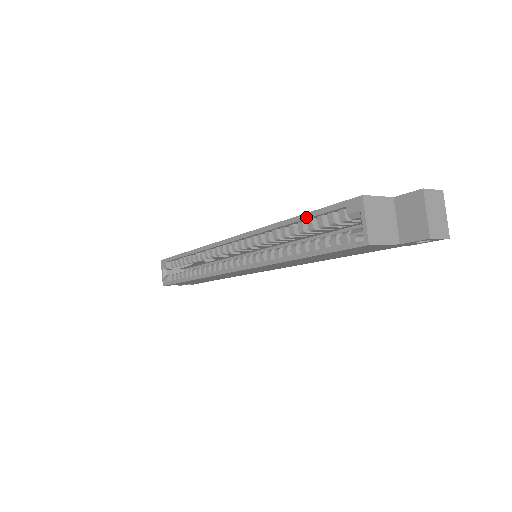
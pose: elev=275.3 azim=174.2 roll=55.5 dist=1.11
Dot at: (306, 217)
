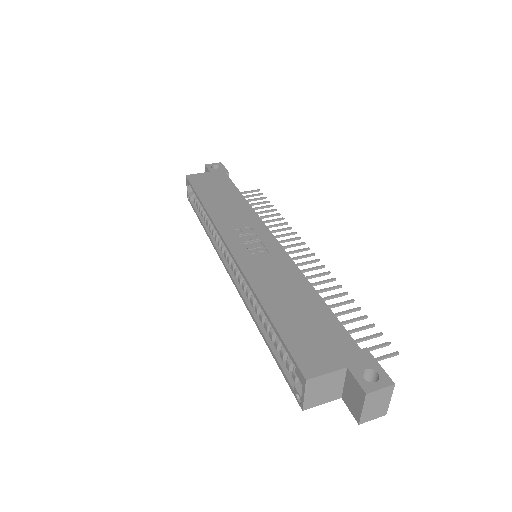
Dot at: (273, 327)
